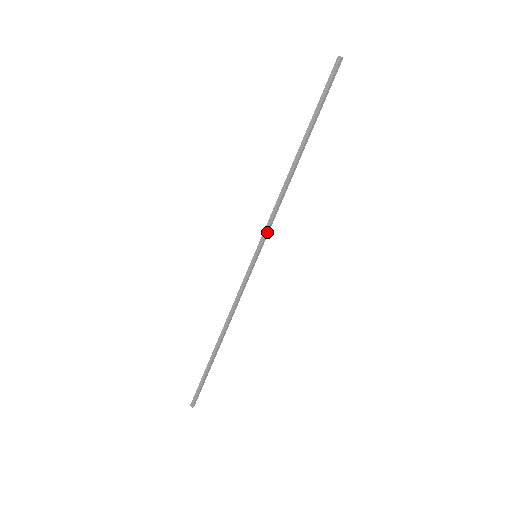
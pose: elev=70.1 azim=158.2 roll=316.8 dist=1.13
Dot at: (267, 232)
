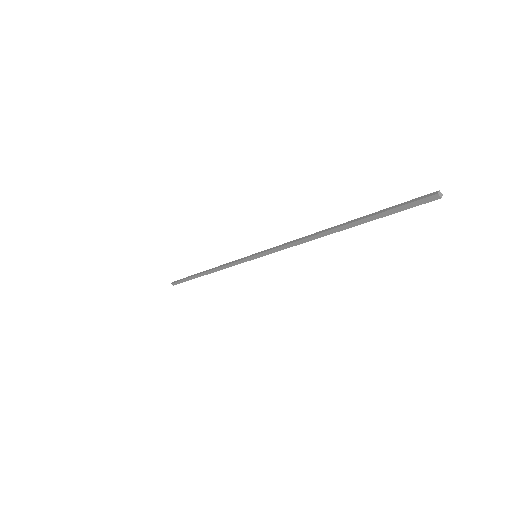
Dot at: (274, 252)
